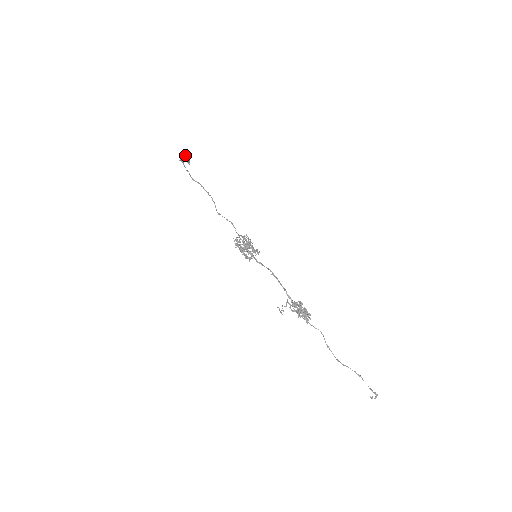
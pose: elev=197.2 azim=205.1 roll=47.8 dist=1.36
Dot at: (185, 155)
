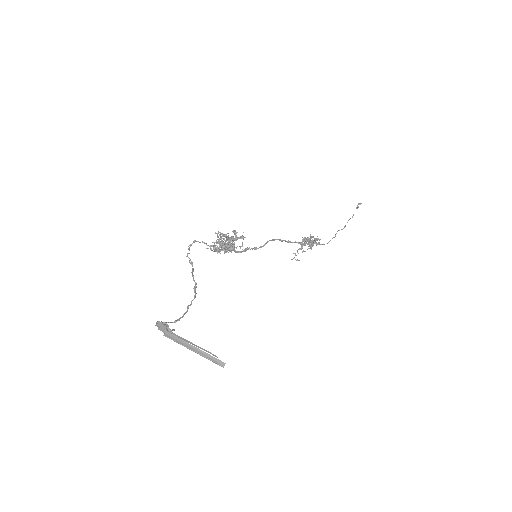
Dot at: (166, 327)
